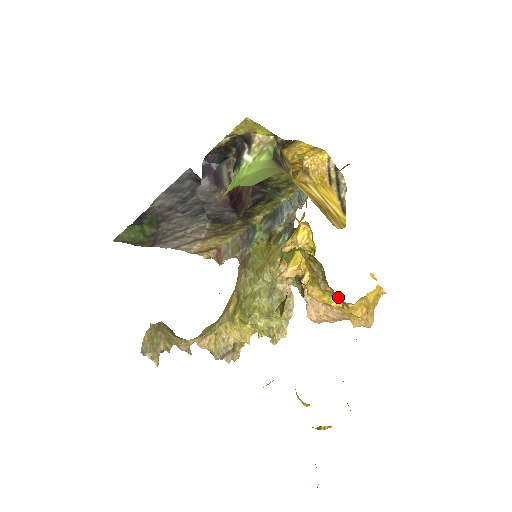
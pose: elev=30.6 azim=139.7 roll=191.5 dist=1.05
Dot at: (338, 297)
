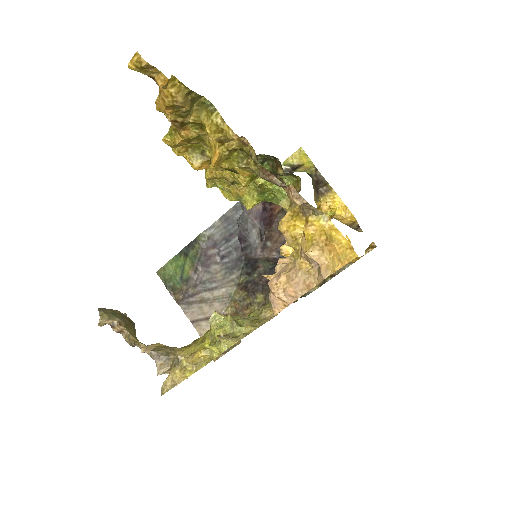
Dot at: occluded
